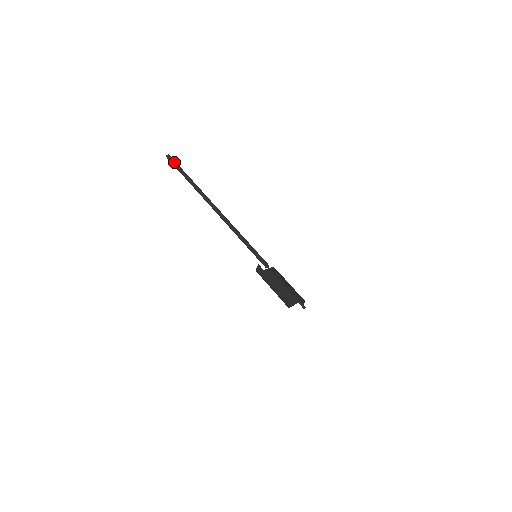
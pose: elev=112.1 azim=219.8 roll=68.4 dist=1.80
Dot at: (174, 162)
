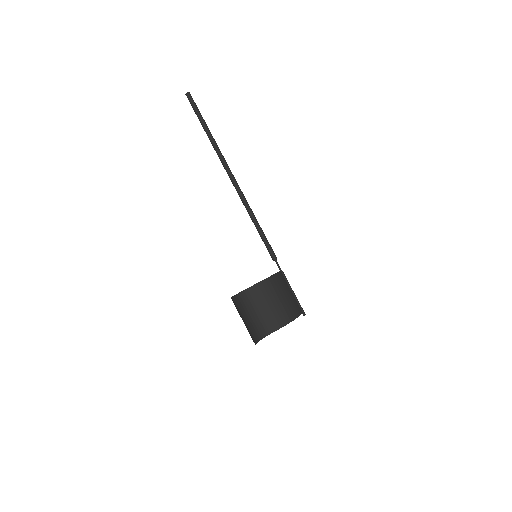
Dot at: (192, 105)
